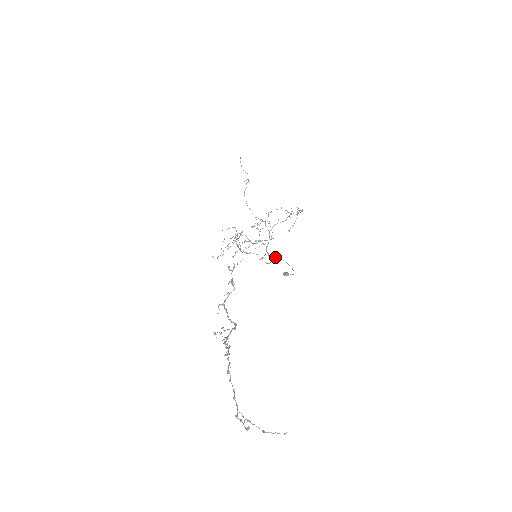
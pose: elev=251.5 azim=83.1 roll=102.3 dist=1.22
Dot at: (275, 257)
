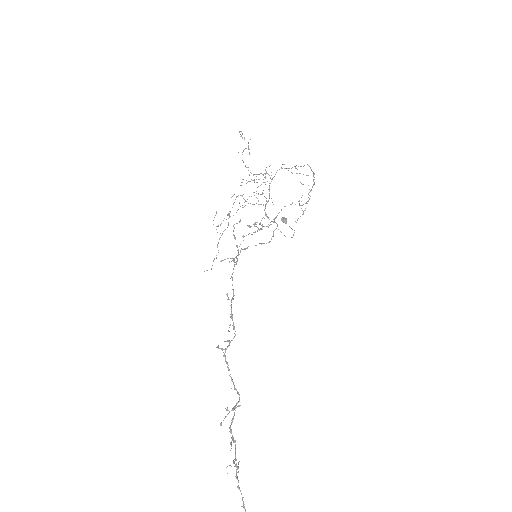
Dot at: occluded
